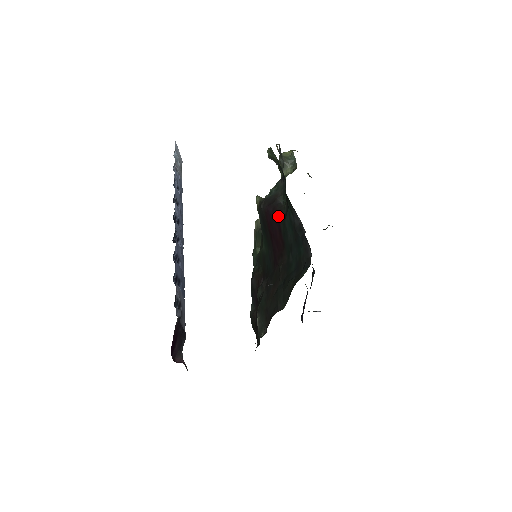
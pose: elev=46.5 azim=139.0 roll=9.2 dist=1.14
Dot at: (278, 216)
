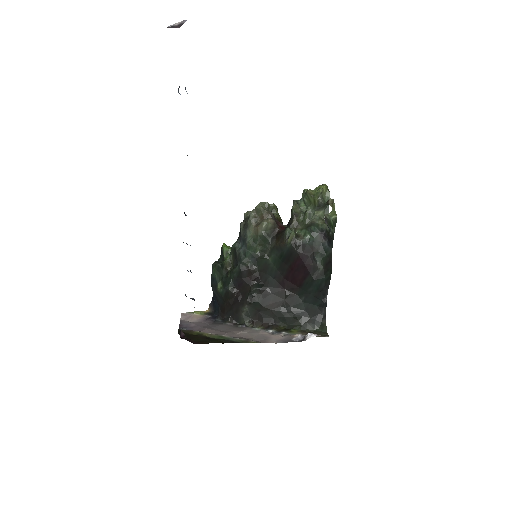
Dot at: (310, 271)
